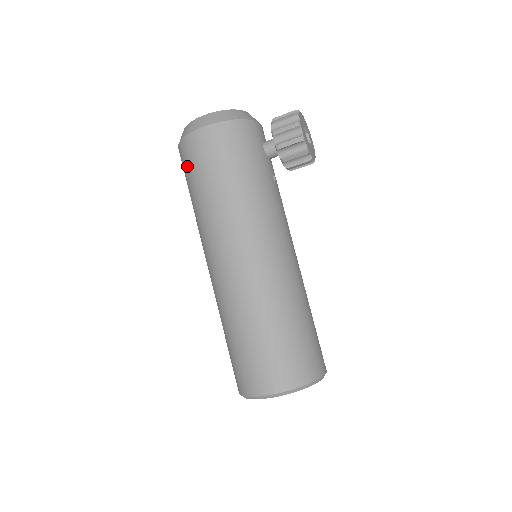
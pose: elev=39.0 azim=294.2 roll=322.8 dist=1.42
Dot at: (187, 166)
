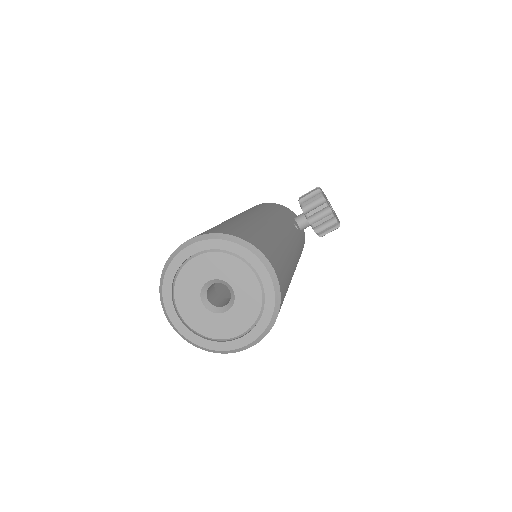
Dot at: occluded
